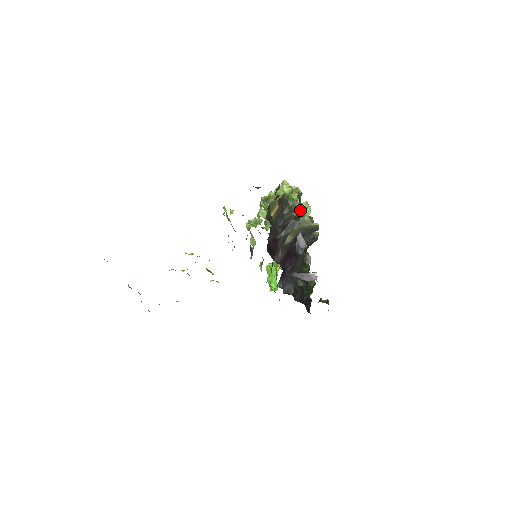
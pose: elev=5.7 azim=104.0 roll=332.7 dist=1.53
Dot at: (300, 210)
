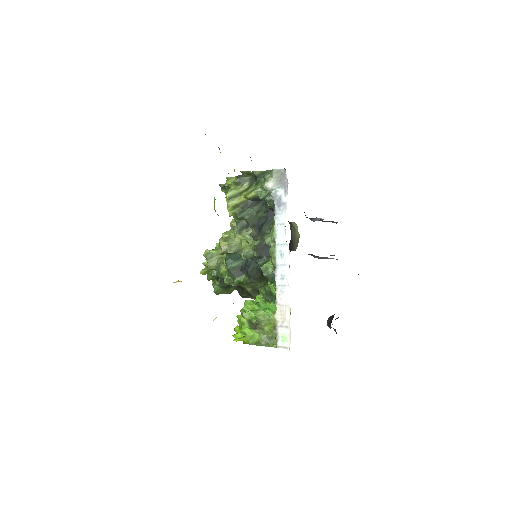
Dot at: occluded
